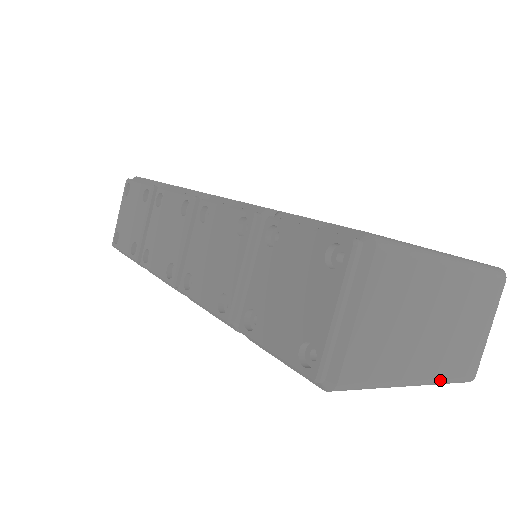
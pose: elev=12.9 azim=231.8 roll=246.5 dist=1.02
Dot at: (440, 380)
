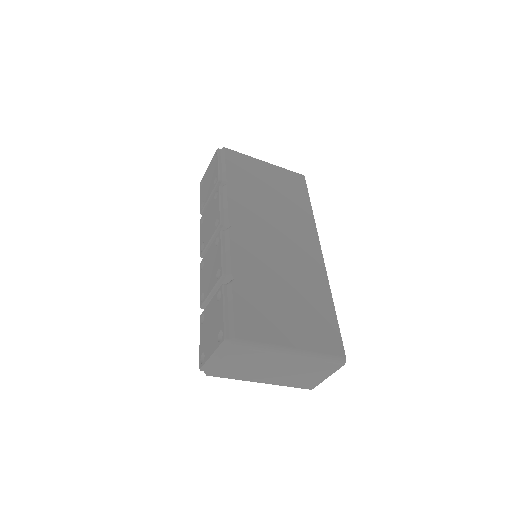
Dot at: (281, 385)
